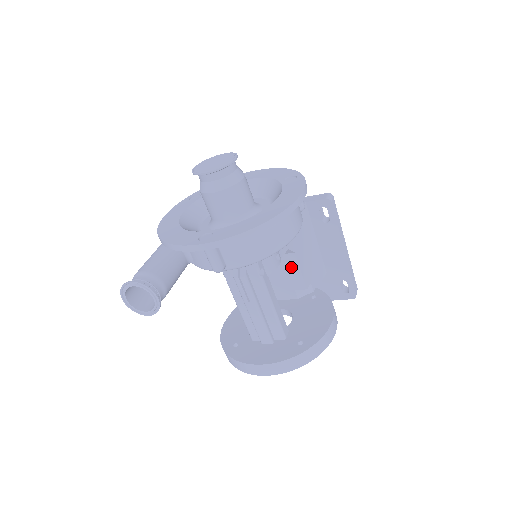
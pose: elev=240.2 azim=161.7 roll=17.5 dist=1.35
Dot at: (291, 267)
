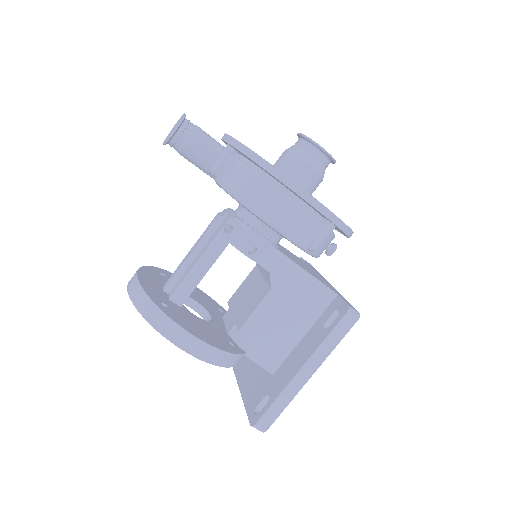
Dot at: (257, 300)
